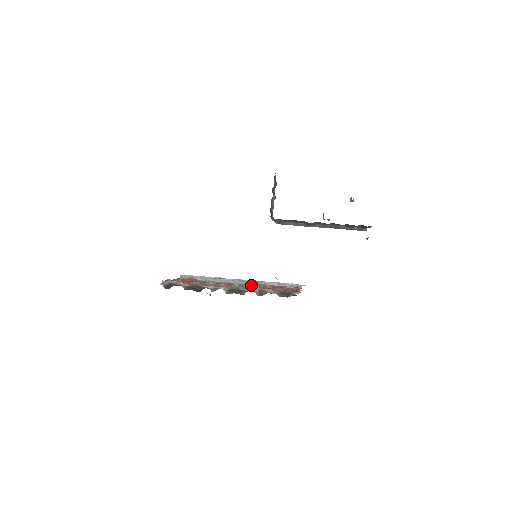
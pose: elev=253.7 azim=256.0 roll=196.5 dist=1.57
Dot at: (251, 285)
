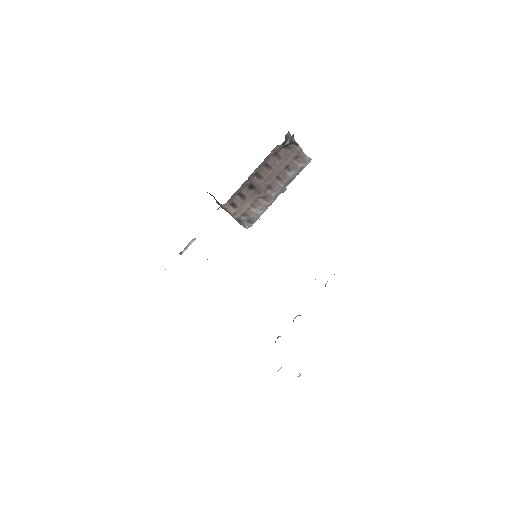
Dot at: occluded
